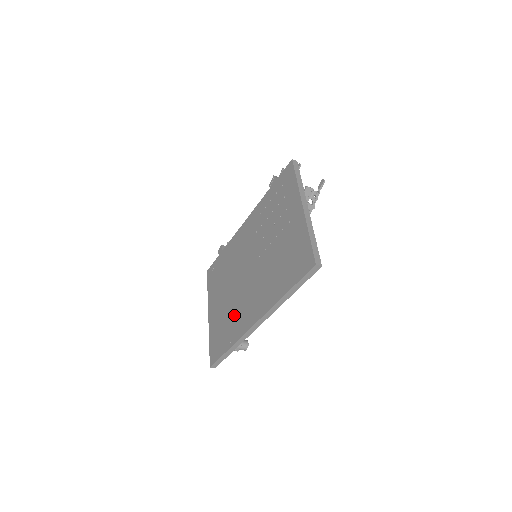
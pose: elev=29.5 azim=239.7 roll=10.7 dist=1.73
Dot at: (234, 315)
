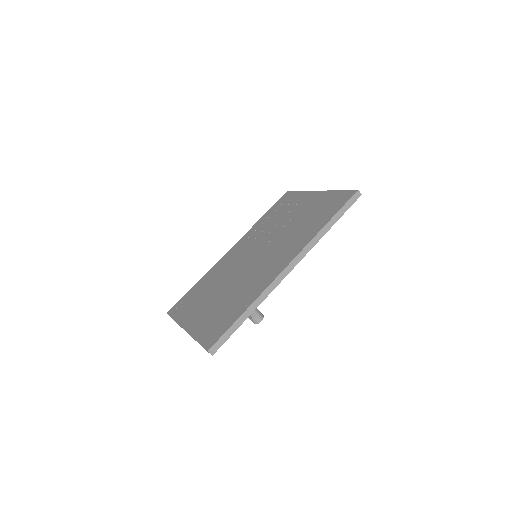
Dot at: (243, 289)
